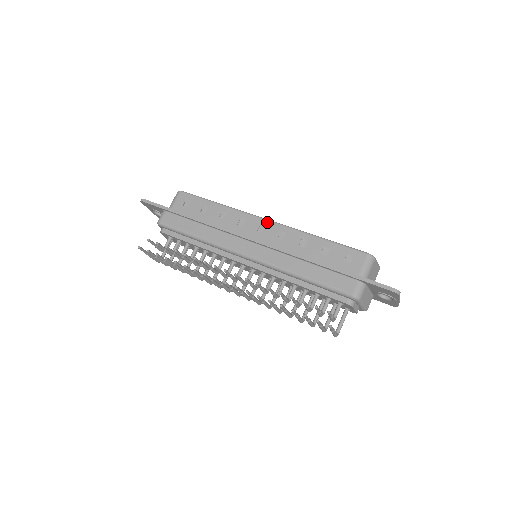
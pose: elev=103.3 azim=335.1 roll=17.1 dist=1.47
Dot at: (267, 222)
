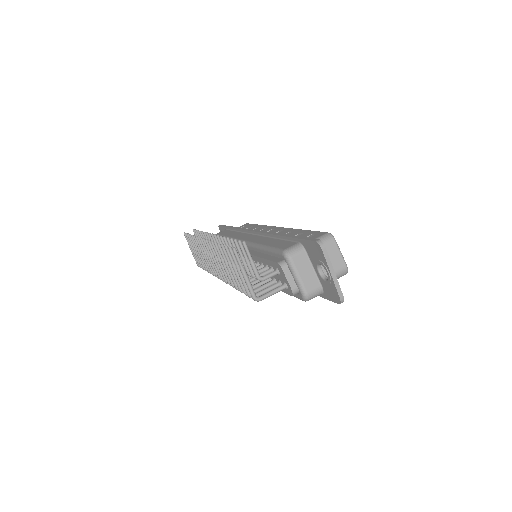
Dot at: (278, 227)
